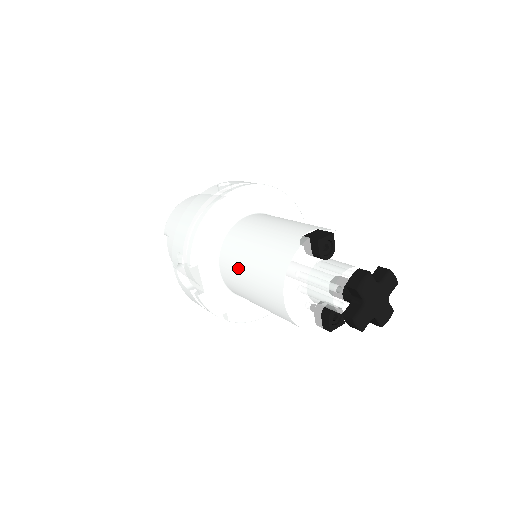
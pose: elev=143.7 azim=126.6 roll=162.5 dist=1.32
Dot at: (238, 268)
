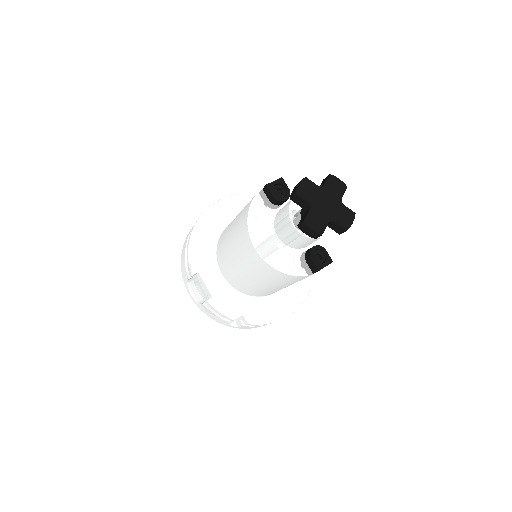
Dot at: (227, 255)
